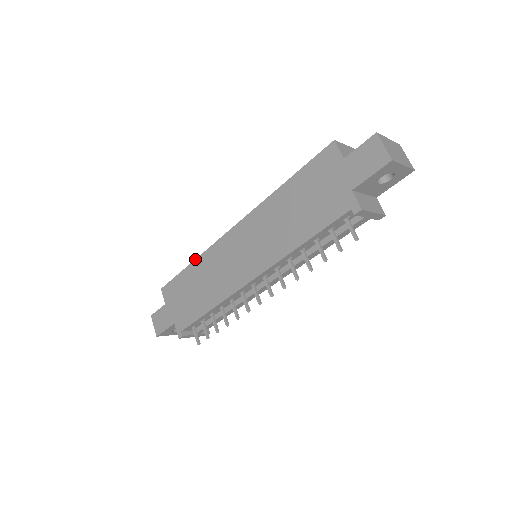
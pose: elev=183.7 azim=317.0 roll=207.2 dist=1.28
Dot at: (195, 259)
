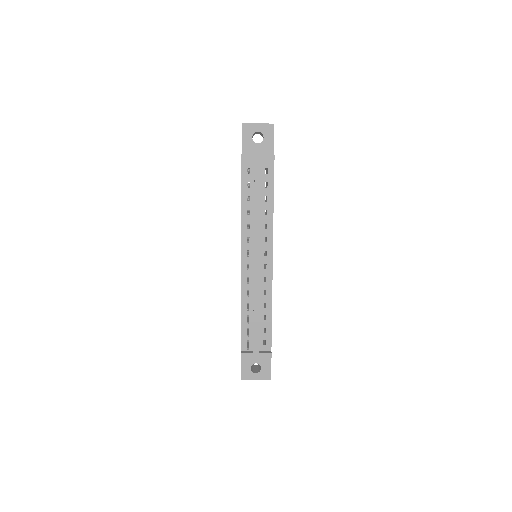
Dot at: occluded
